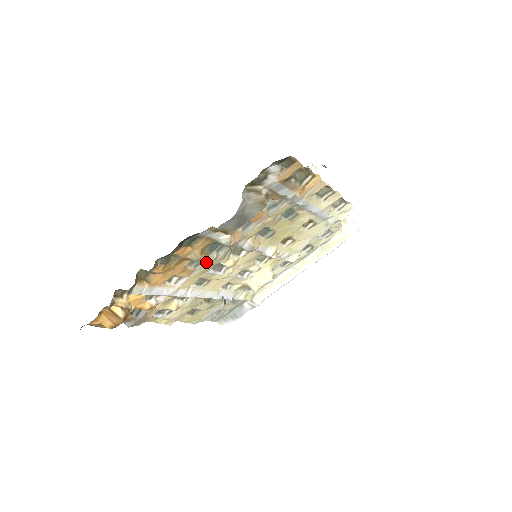
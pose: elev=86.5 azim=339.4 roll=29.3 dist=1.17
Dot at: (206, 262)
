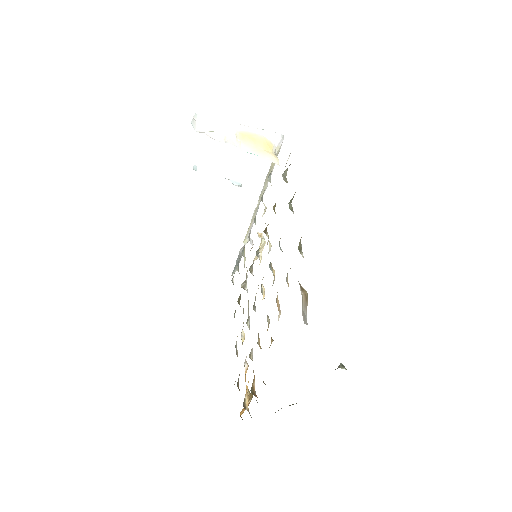
Dot at: occluded
